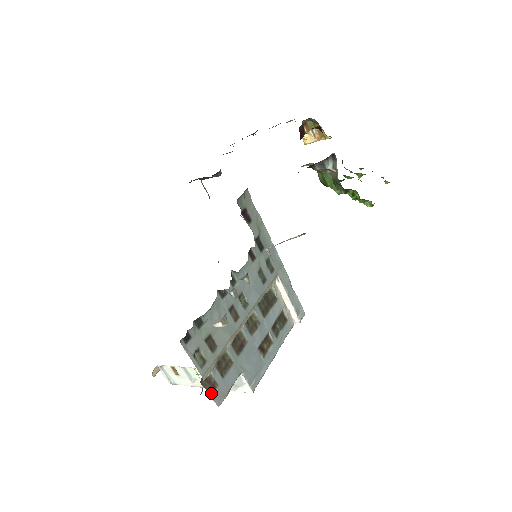
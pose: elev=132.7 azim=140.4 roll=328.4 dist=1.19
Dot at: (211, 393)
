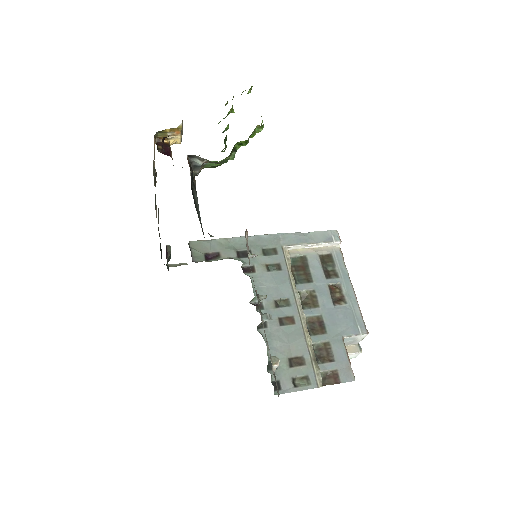
Dot at: (339, 381)
